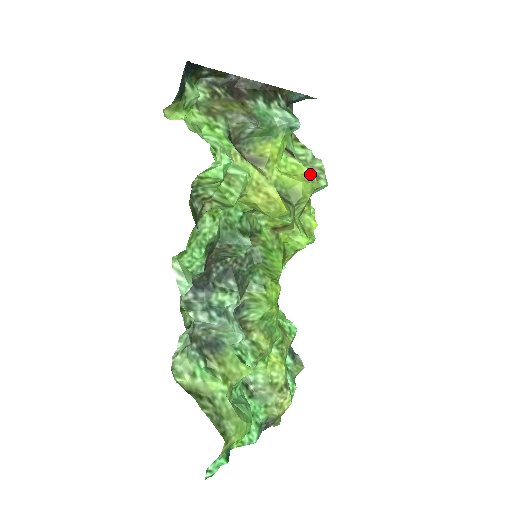
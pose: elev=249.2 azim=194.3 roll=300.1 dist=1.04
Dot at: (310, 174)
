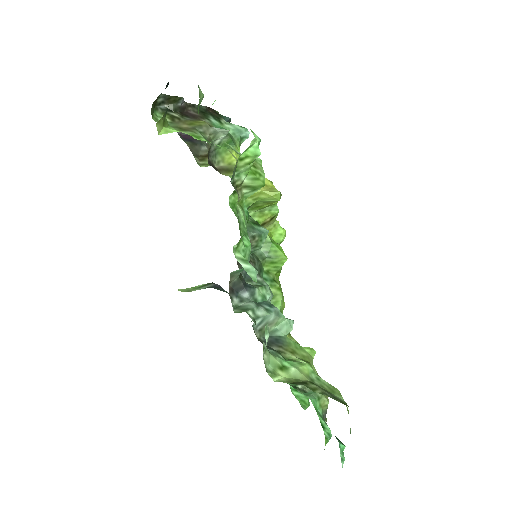
Dot at: occluded
